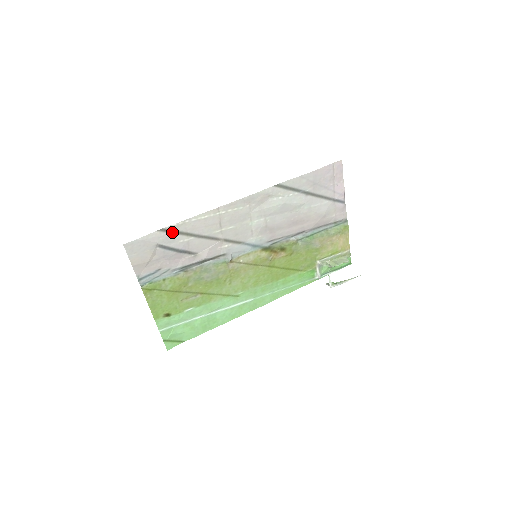
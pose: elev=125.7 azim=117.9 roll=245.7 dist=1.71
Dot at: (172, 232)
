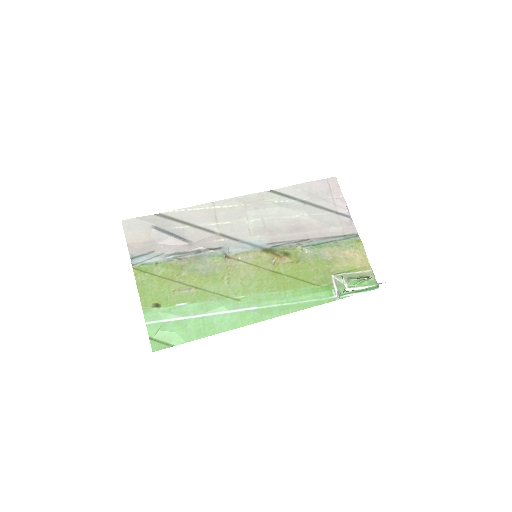
Dot at: (168, 218)
